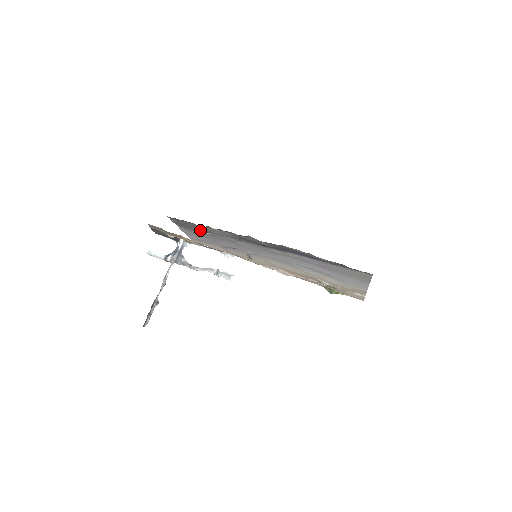
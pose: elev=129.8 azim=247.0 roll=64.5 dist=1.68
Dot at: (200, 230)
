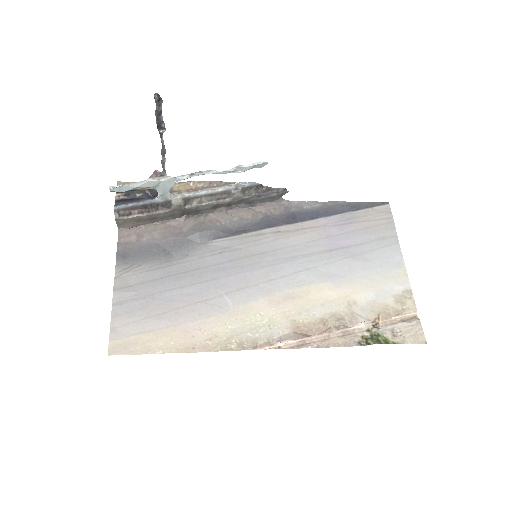
Dot at: (164, 254)
